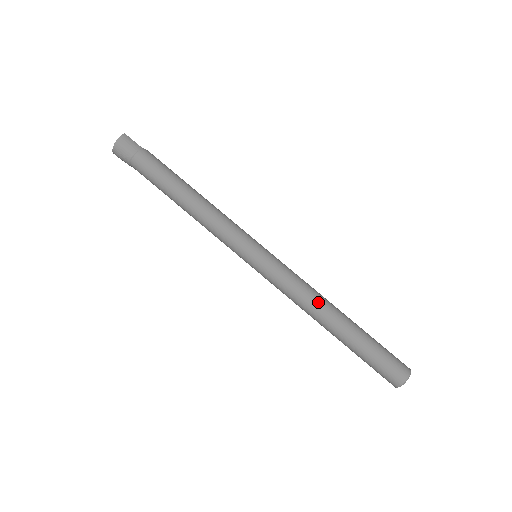
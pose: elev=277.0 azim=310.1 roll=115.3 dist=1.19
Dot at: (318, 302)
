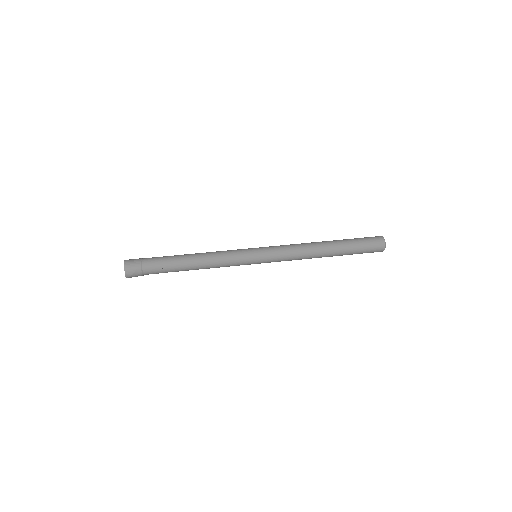
Dot at: (308, 244)
